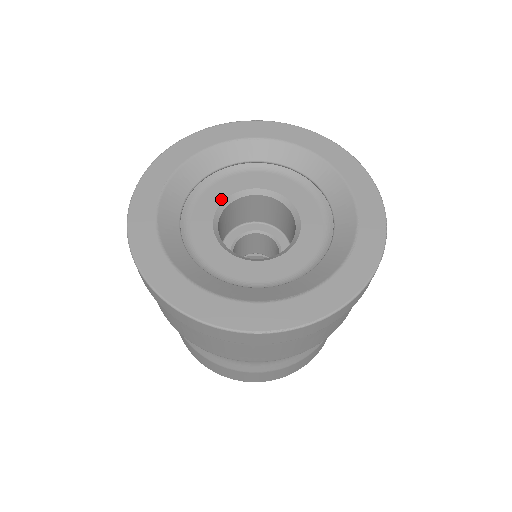
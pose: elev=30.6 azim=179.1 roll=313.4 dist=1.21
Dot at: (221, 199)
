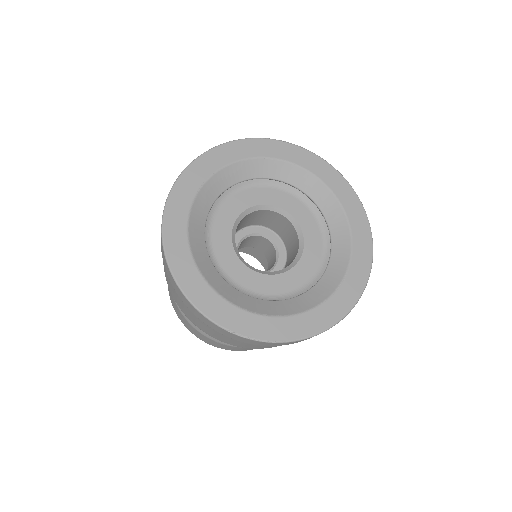
Dot at: (250, 205)
